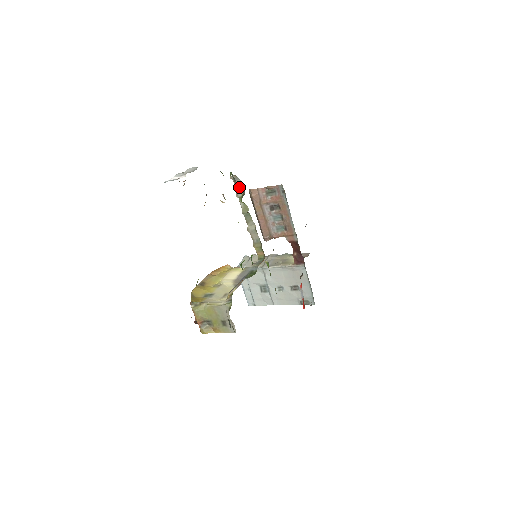
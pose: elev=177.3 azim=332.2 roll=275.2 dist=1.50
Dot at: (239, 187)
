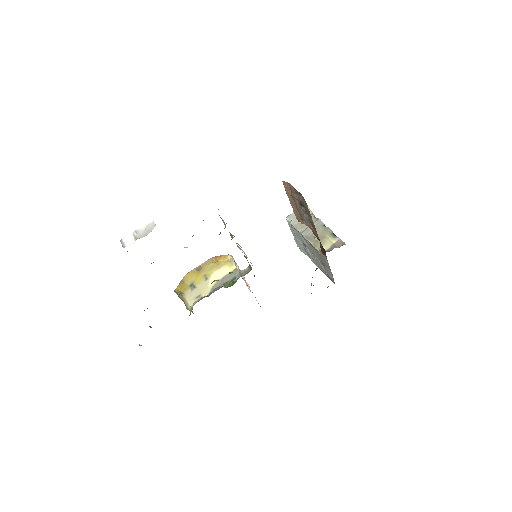
Dot at: occluded
